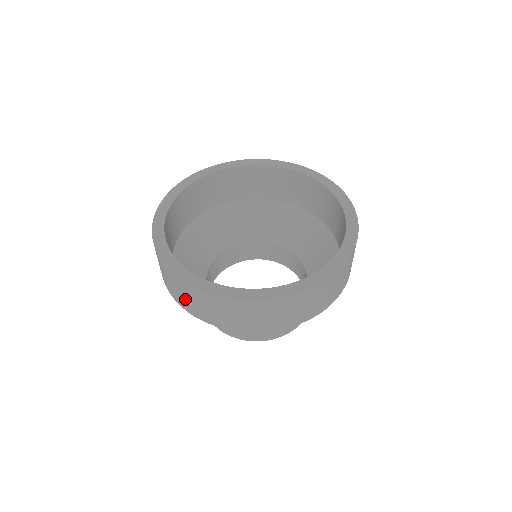
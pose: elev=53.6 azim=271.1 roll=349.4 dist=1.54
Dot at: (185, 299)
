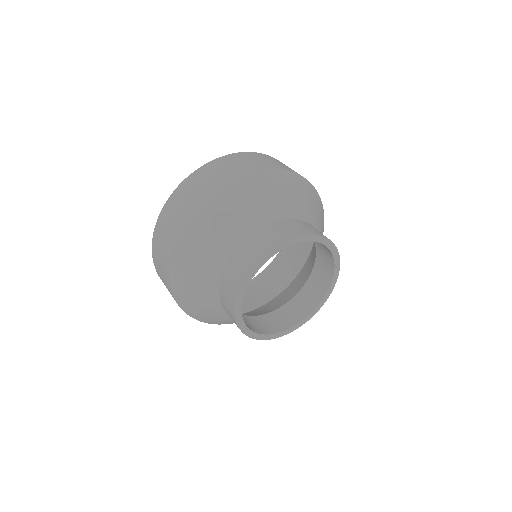
Dot at: (163, 246)
